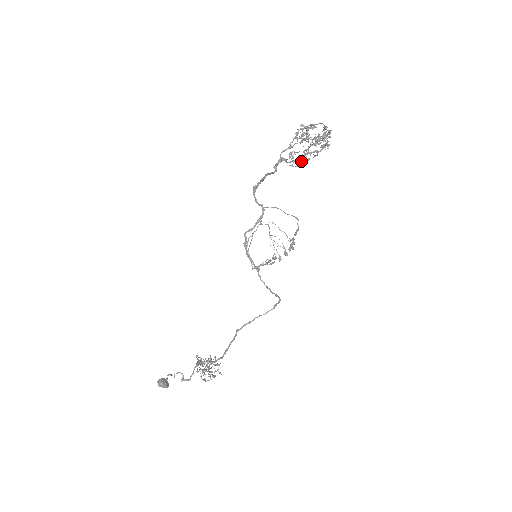
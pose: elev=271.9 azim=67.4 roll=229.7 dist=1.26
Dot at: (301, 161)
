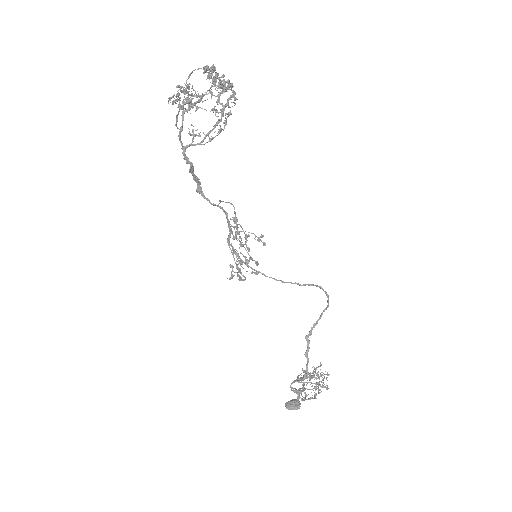
Dot at: (224, 122)
